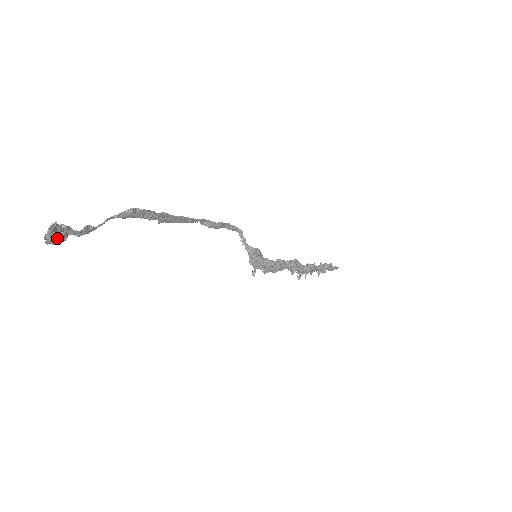
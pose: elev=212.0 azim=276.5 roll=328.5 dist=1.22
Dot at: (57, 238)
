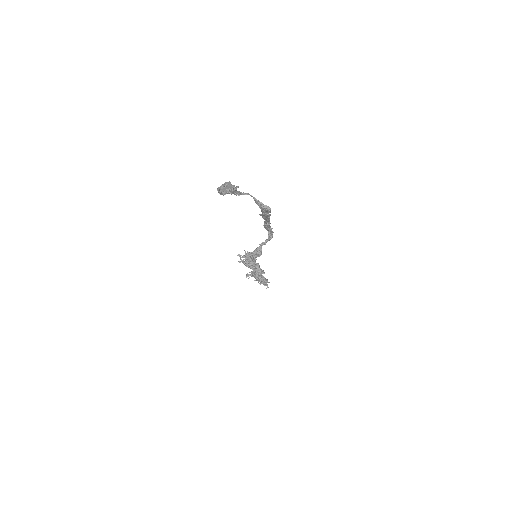
Dot at: occluded
